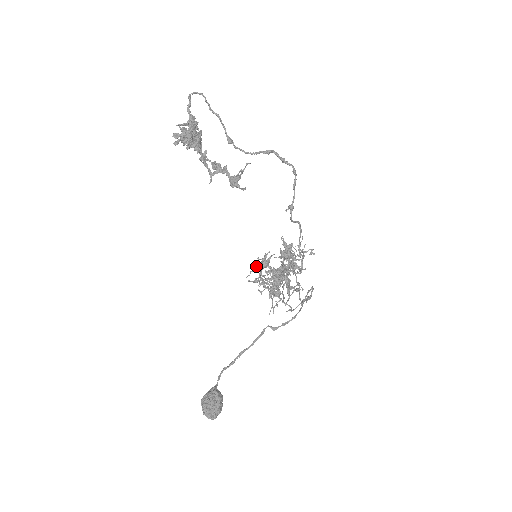
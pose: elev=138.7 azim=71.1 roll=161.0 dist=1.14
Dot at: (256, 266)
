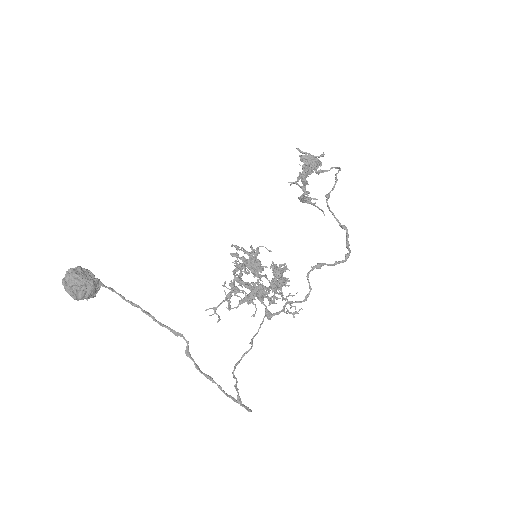
Dot at: occluded
